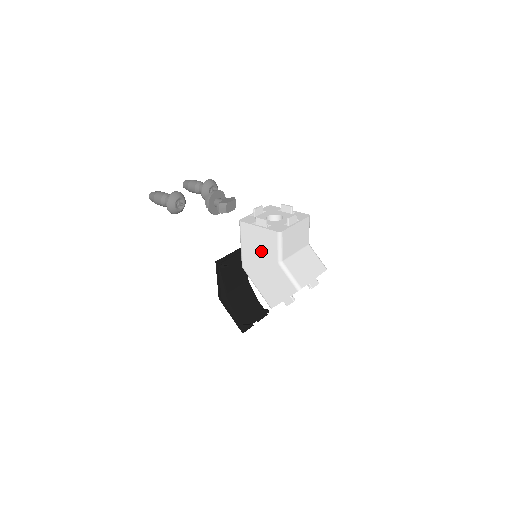
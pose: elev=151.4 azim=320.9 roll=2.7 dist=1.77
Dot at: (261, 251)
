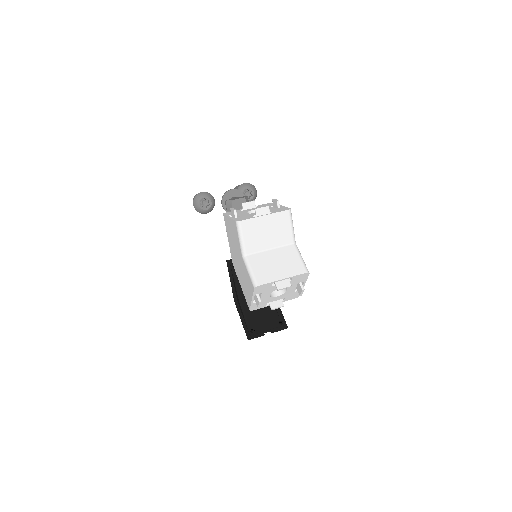
Dot at: (235, 244)
